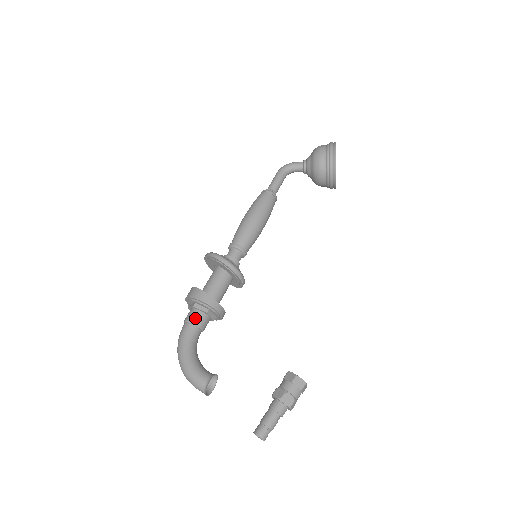
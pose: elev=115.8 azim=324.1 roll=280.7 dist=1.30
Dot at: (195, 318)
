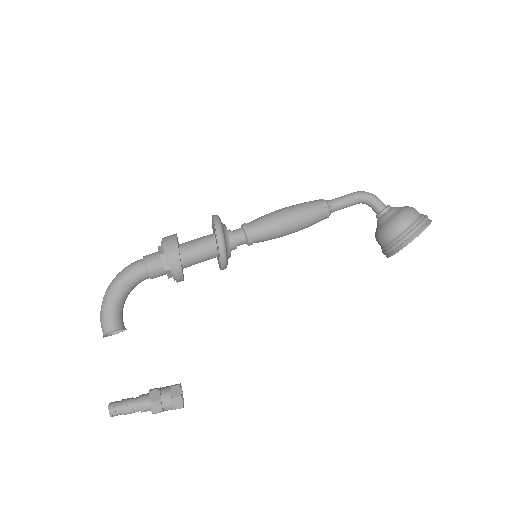
Dot at: (152, 266)
